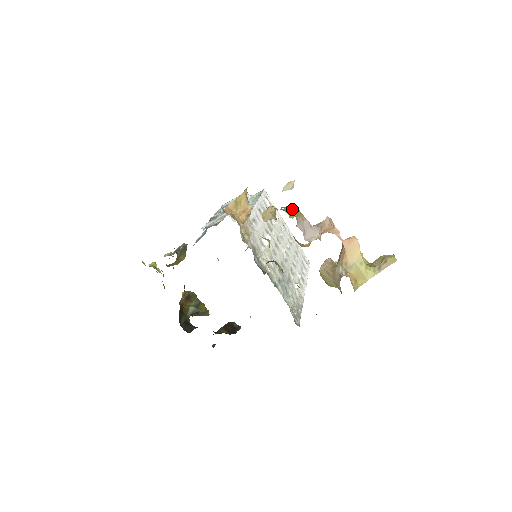
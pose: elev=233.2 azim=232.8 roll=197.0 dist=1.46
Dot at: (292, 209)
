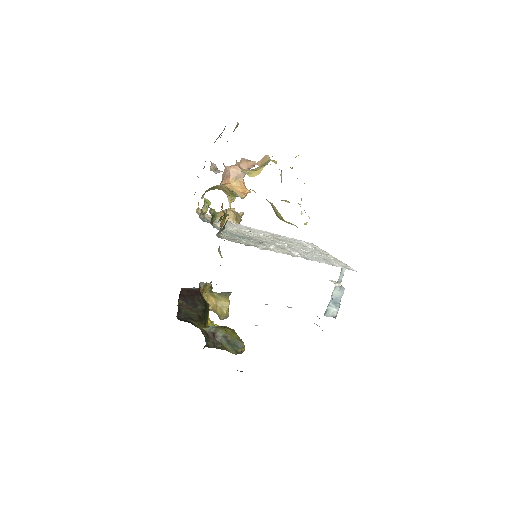
Dot at: occluded
